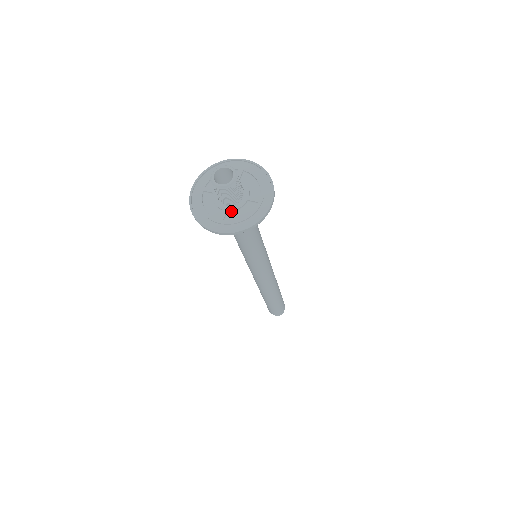
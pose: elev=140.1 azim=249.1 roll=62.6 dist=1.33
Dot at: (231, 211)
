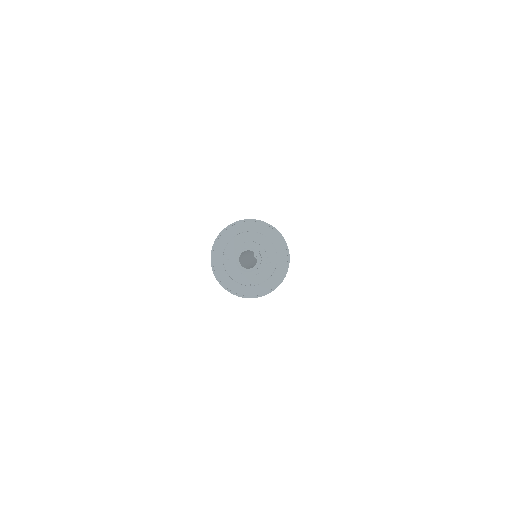
Dot at: (254, 275)
